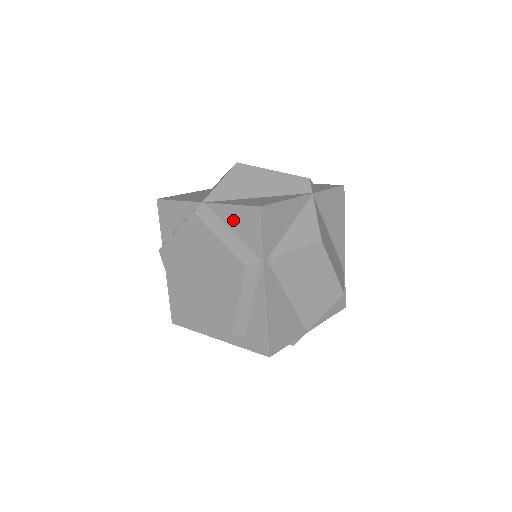
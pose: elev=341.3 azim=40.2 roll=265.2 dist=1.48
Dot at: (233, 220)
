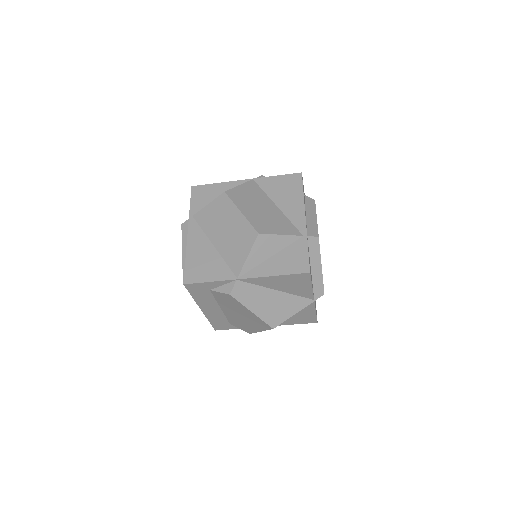
Dot at: occluded
